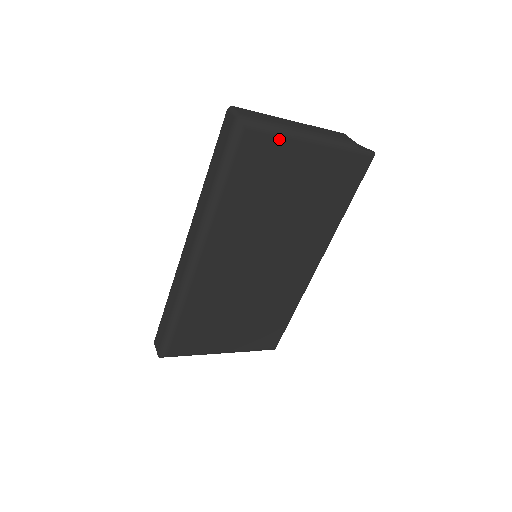
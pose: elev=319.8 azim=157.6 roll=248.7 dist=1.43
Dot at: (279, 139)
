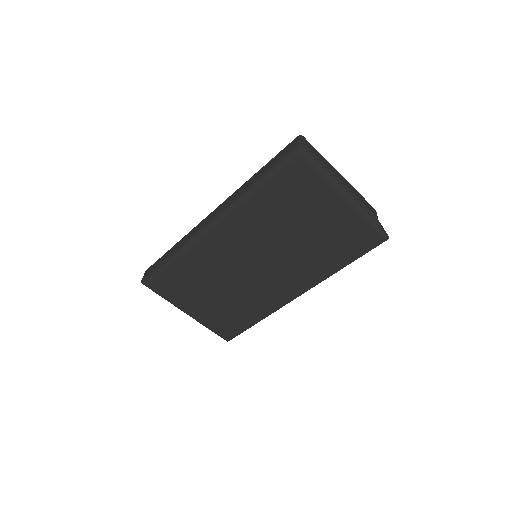
Dot at: (320, 179)
